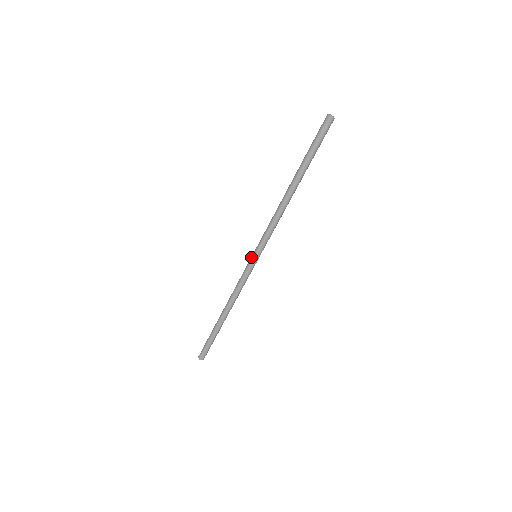
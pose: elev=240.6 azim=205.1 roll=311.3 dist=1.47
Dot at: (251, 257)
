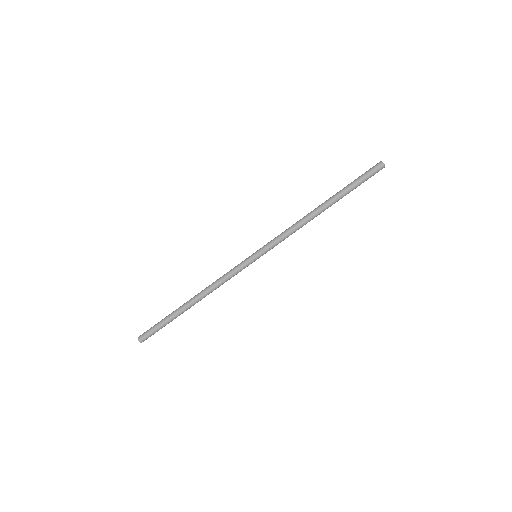
Dot at: (252, 257)
